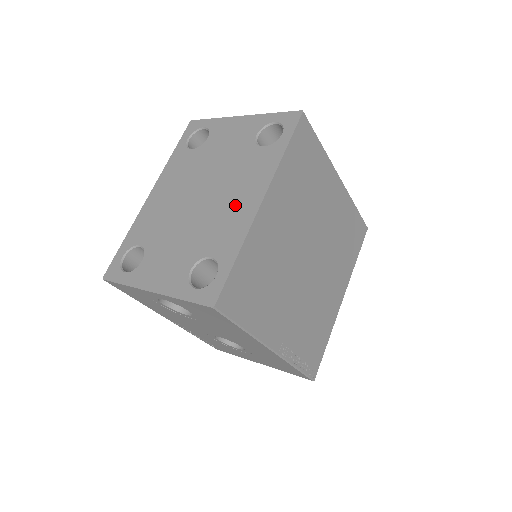
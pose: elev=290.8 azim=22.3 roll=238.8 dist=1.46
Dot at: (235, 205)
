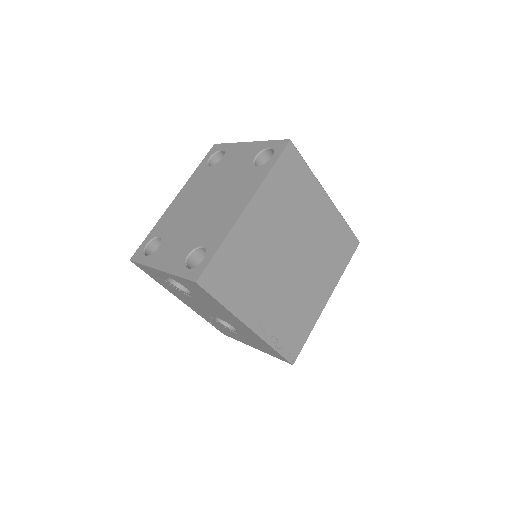
Dot at: (228, 209)
